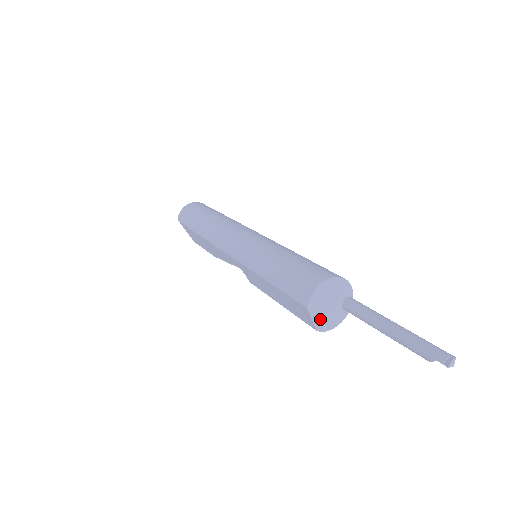
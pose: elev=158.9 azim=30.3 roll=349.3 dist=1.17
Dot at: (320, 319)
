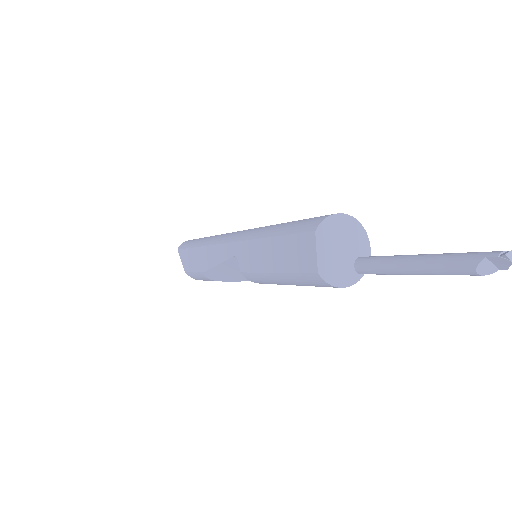
Dot at: (326, 260)
